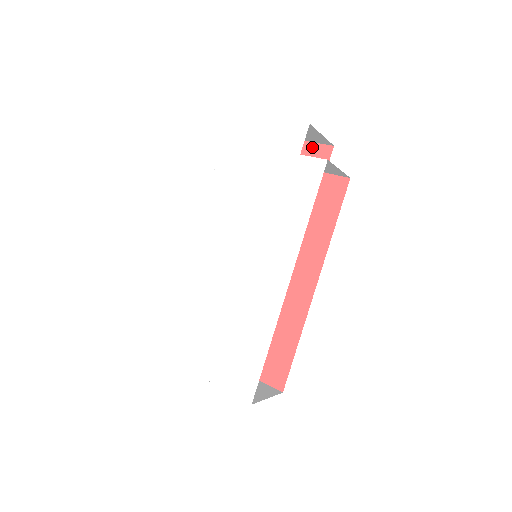
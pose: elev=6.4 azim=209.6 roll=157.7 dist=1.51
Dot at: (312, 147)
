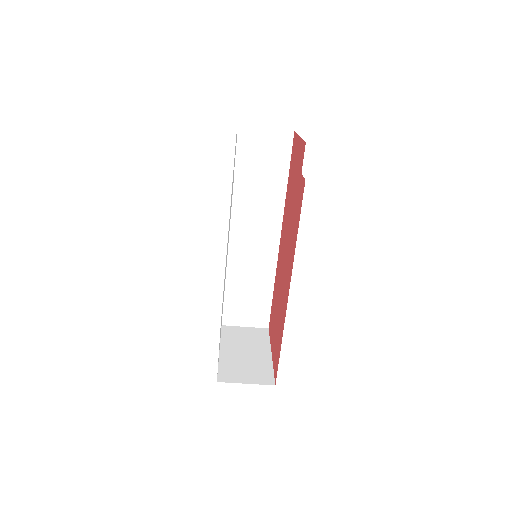
Dot at: (301, 144)
